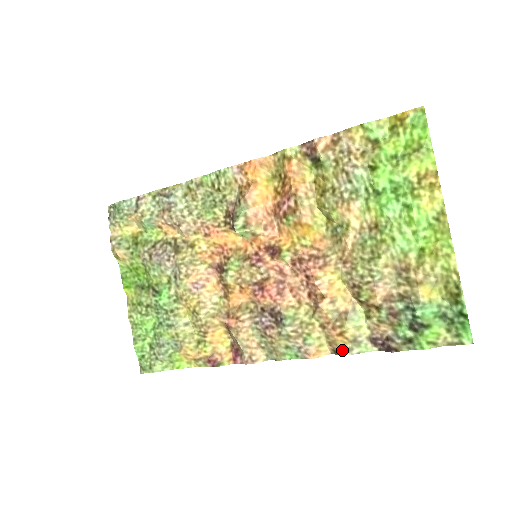
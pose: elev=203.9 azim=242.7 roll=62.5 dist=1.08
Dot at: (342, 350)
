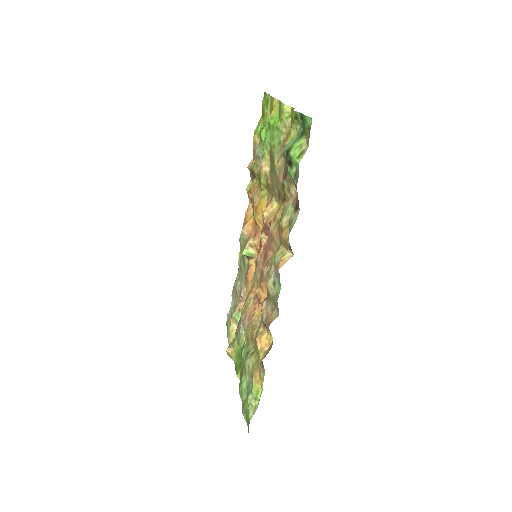
Dot at: occluded
